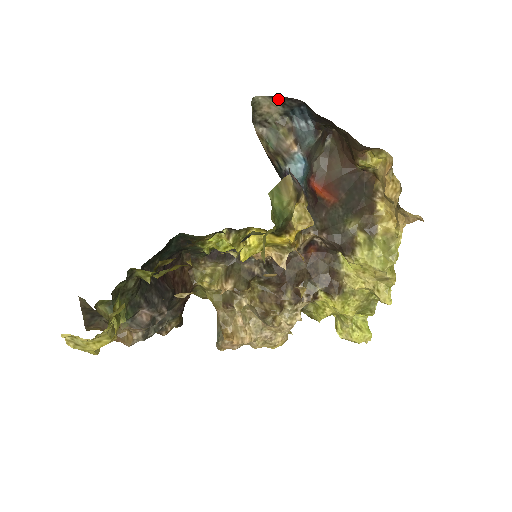
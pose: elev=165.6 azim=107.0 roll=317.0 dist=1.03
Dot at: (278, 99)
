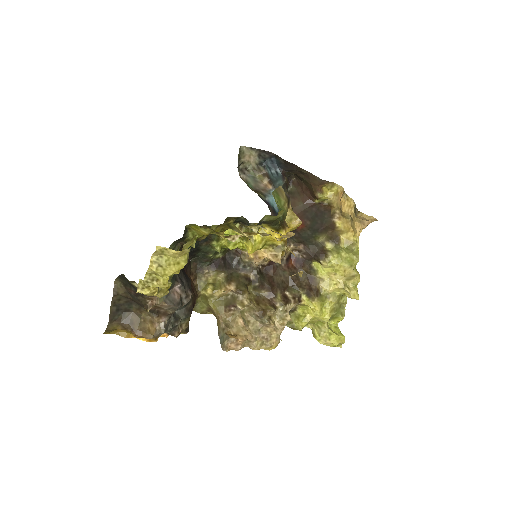
Dot at: (256, 151)
